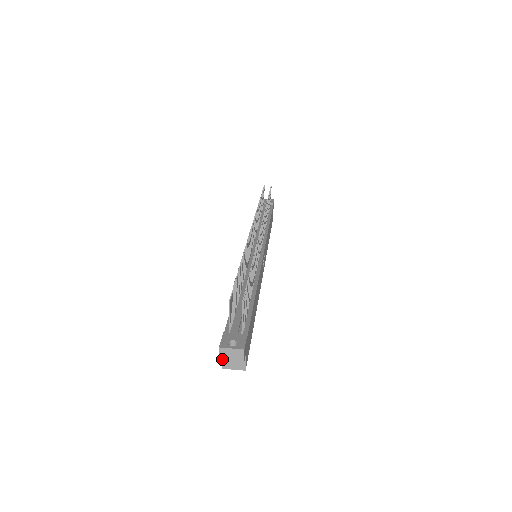
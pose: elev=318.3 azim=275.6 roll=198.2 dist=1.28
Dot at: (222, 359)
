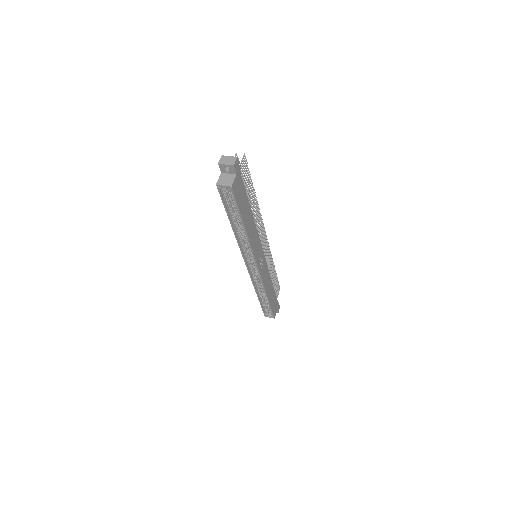
Dot at: (221, 162)
